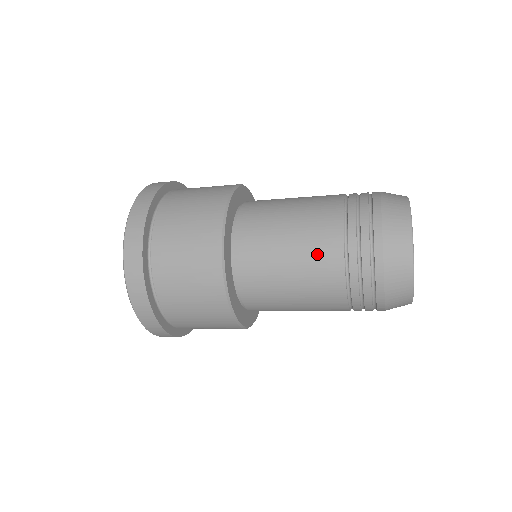
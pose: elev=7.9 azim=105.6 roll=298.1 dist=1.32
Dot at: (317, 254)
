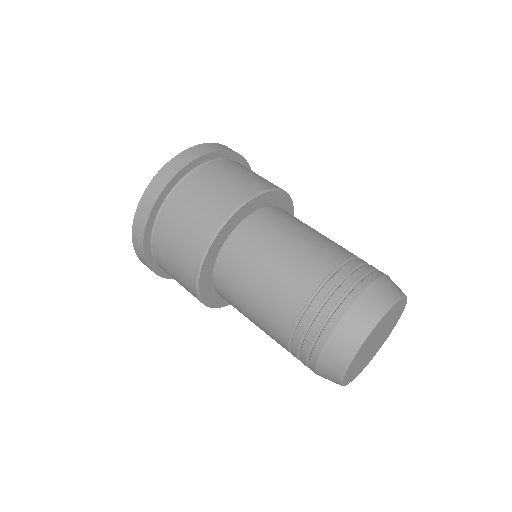
Dot at: occluded
